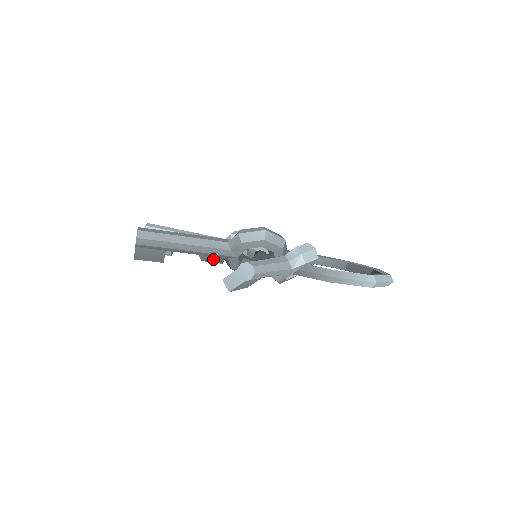
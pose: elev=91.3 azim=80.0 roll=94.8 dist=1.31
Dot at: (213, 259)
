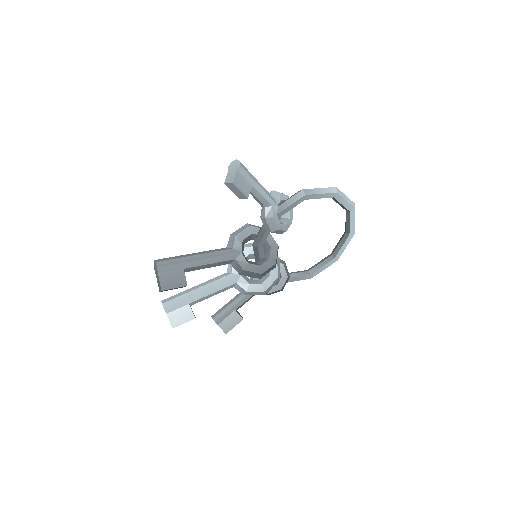
Dot at: (233, 321)
